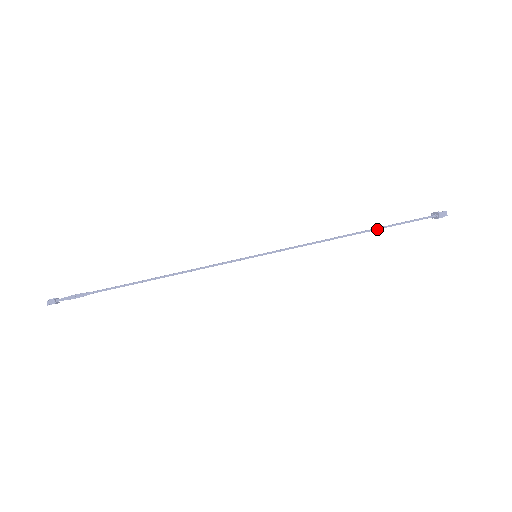
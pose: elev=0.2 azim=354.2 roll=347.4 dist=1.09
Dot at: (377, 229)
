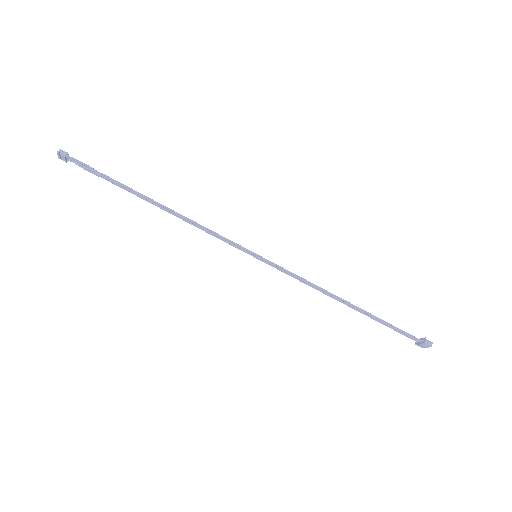
Dot at: (368, 313)
